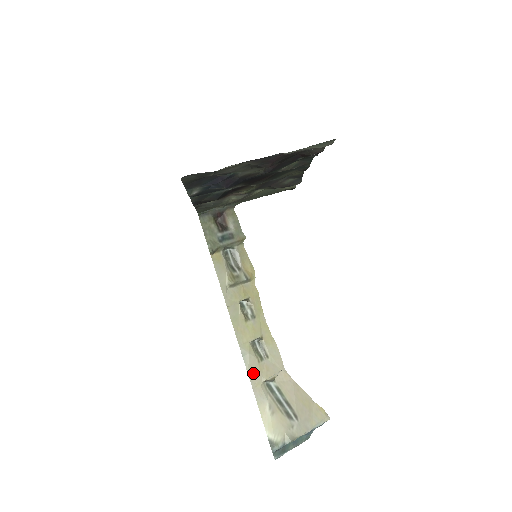
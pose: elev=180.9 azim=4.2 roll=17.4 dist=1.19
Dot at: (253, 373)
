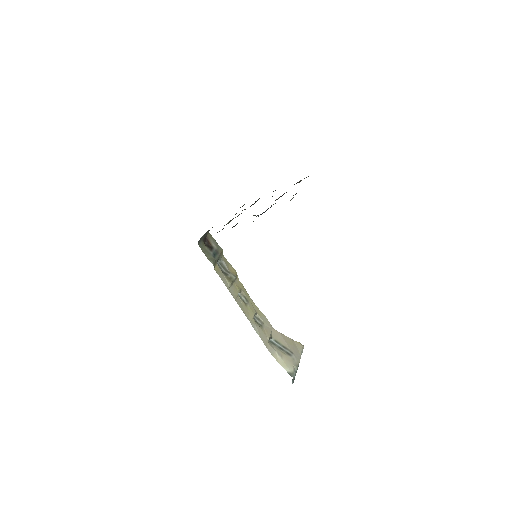
Dot at: (263, 337)
